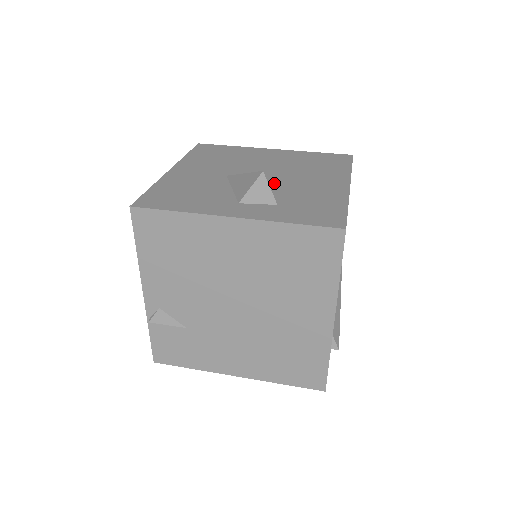
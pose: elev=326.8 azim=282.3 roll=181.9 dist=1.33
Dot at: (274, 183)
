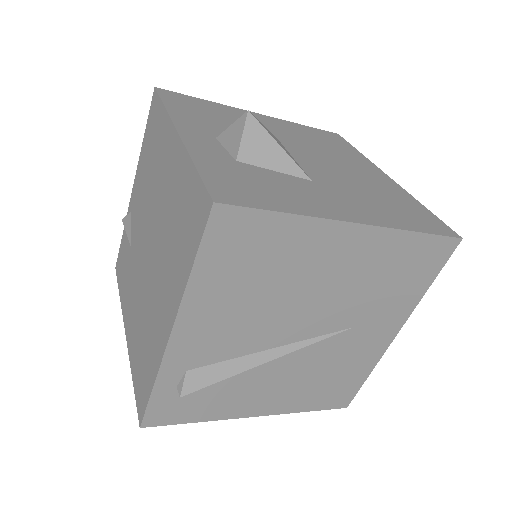
Dot at: (258, 139)
